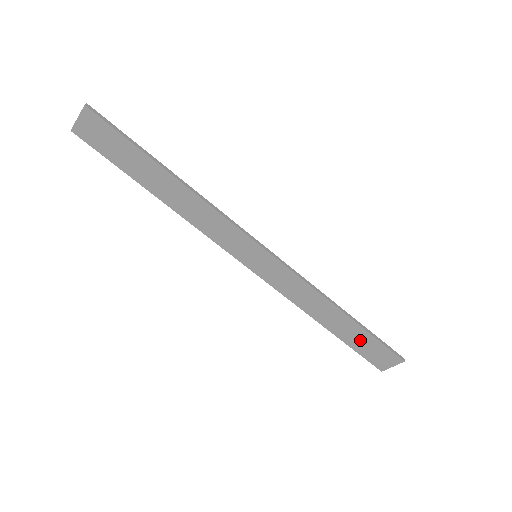
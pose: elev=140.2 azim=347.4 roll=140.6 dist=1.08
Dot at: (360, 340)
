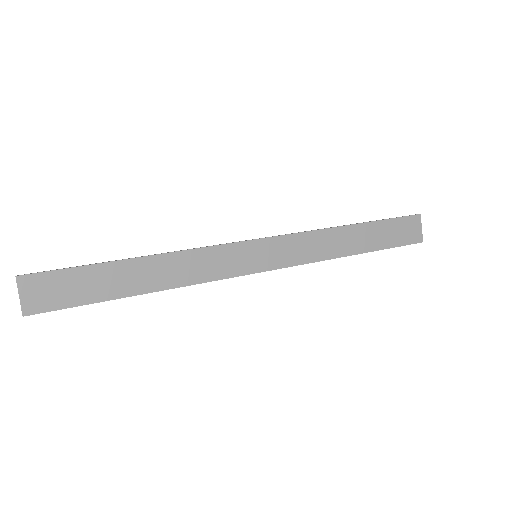
Dot at: (383, 234)
